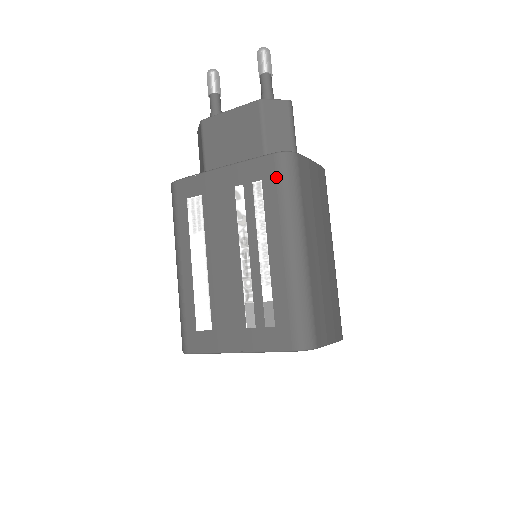
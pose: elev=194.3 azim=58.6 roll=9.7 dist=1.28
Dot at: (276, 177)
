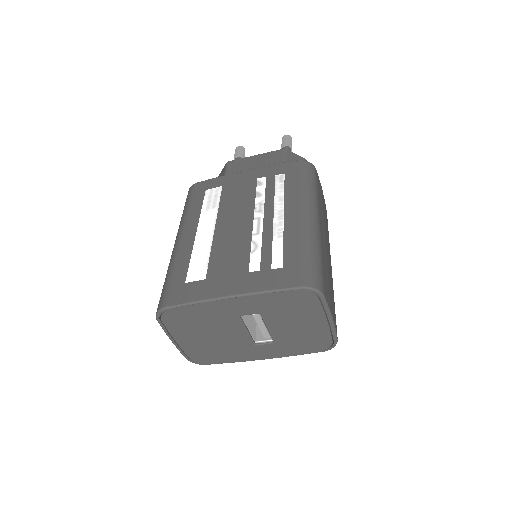
Dot at: (298, 172)
